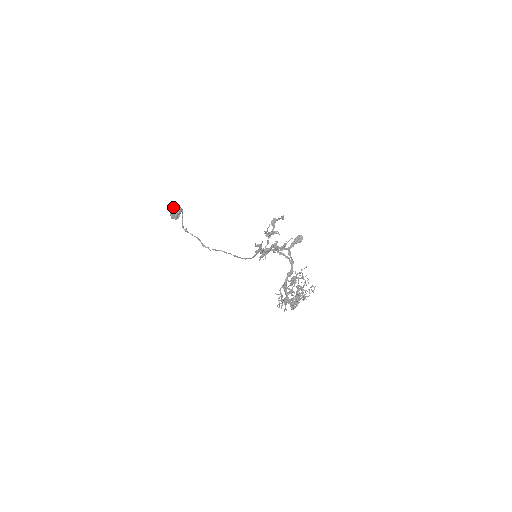
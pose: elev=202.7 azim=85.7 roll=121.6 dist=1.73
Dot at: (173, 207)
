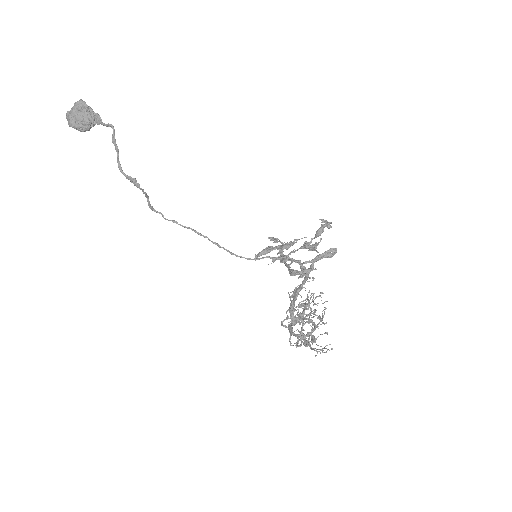
Dot at: (81, 108)
